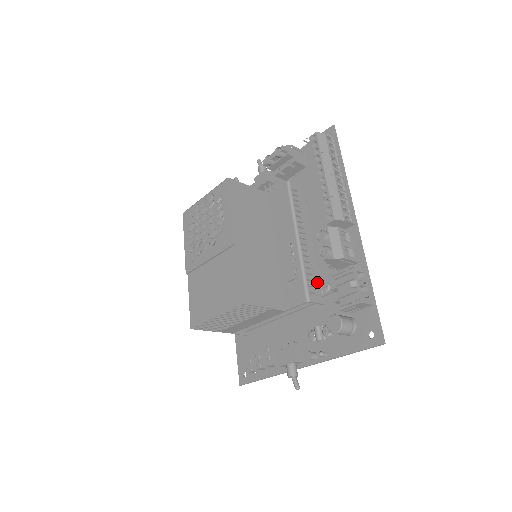
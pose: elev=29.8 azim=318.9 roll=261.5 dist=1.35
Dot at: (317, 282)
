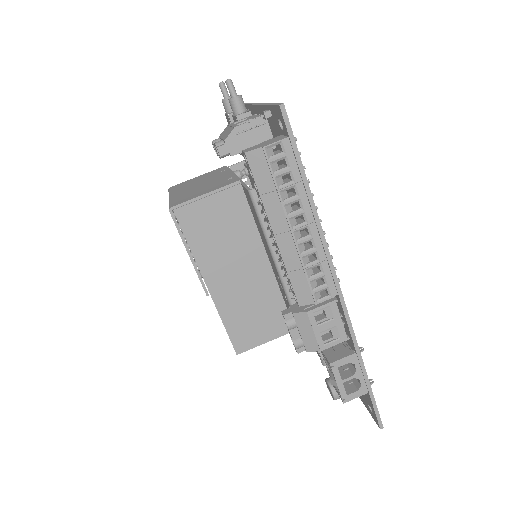
Dot at: occluded
